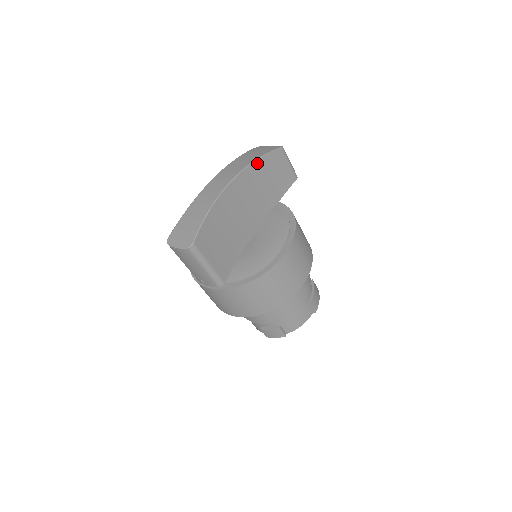
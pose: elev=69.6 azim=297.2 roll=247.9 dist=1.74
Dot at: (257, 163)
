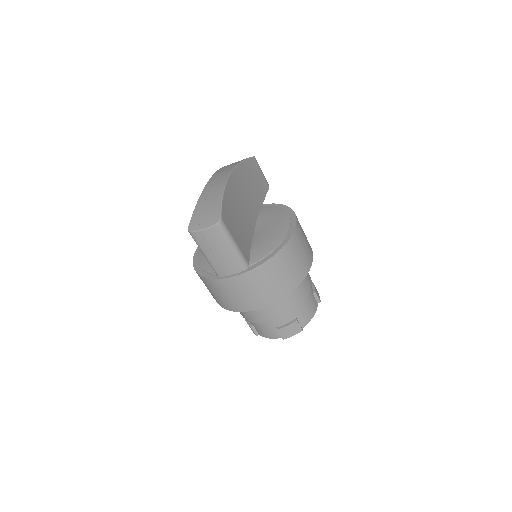
Dot at: (242, 165)
